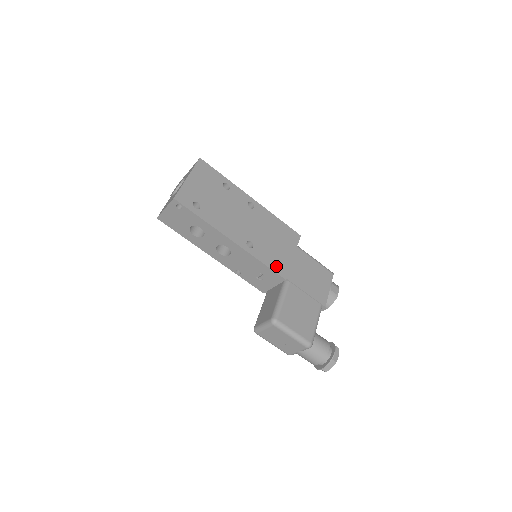
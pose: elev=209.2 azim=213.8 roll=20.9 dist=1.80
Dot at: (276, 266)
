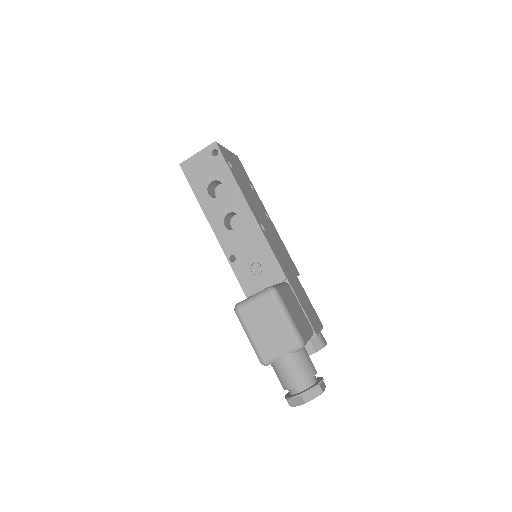
Dot at: (280, 262)
